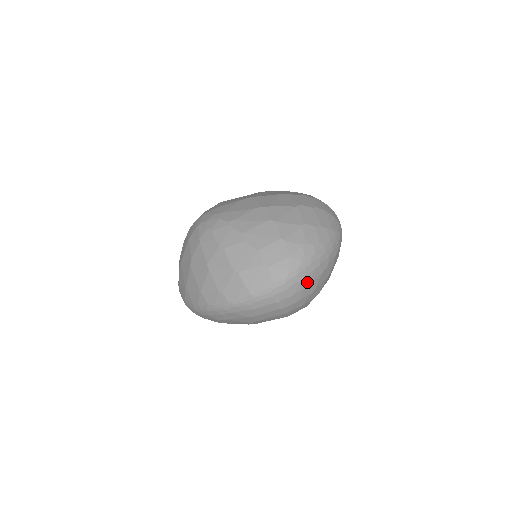
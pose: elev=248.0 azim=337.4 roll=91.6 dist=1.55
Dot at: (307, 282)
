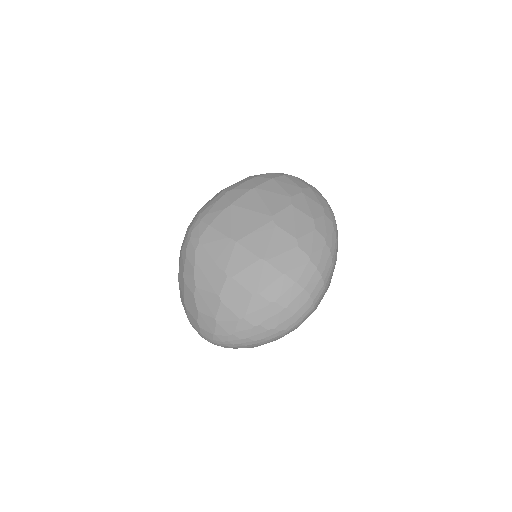
Dot at: occluded
